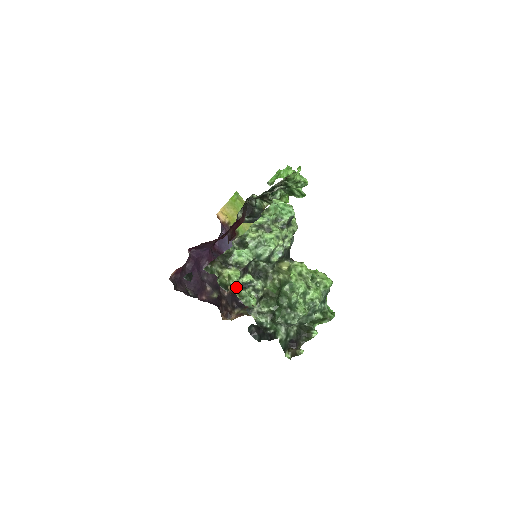
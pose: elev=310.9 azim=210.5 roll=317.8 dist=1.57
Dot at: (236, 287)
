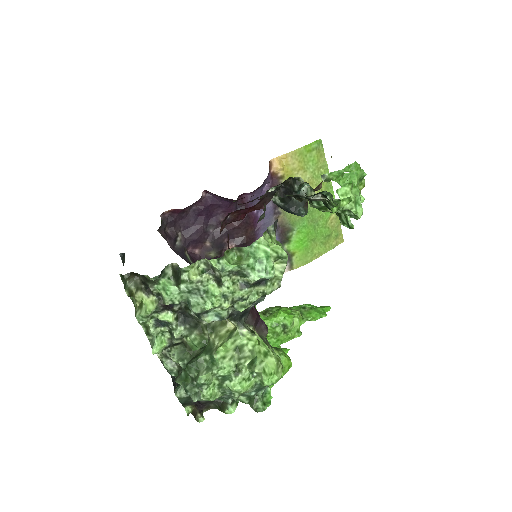
Dot at: (142, 322)
